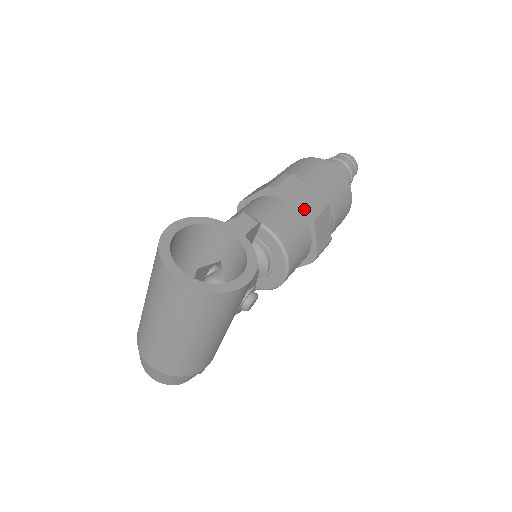
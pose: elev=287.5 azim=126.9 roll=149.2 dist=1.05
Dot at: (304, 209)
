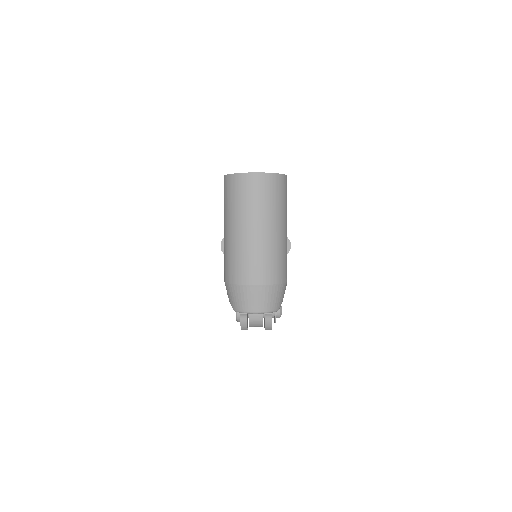
Dot at: occluded
